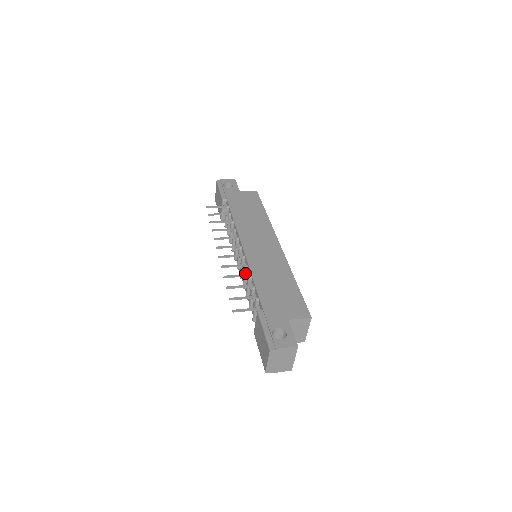
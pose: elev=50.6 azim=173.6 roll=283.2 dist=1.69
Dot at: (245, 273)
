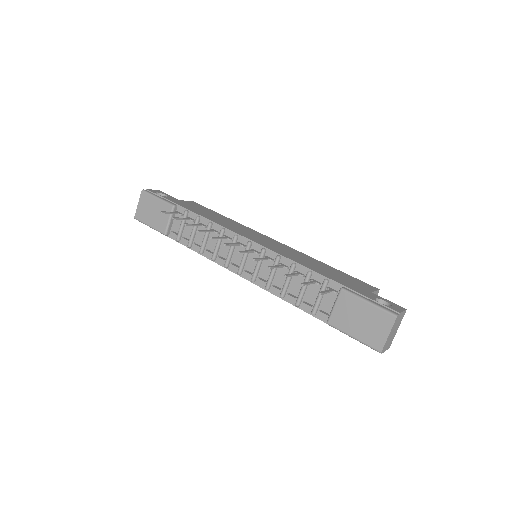
Dot at: (280, 264)
